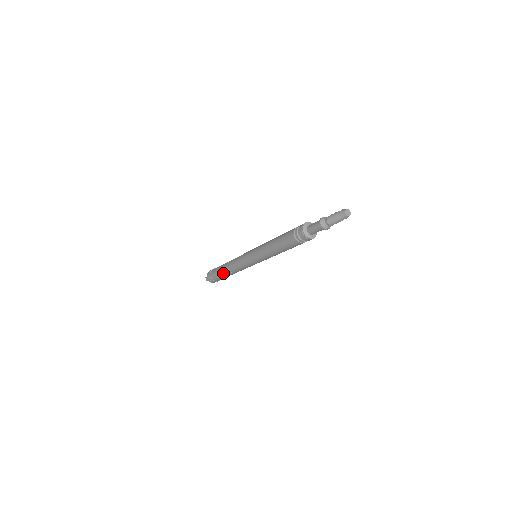
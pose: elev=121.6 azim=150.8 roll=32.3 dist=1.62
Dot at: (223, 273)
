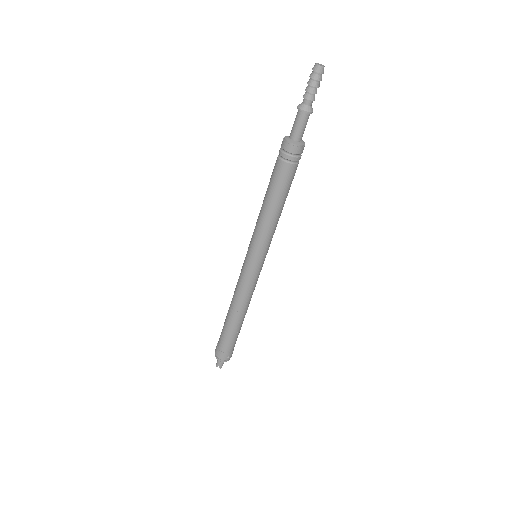
Dot at: (236, 326)
